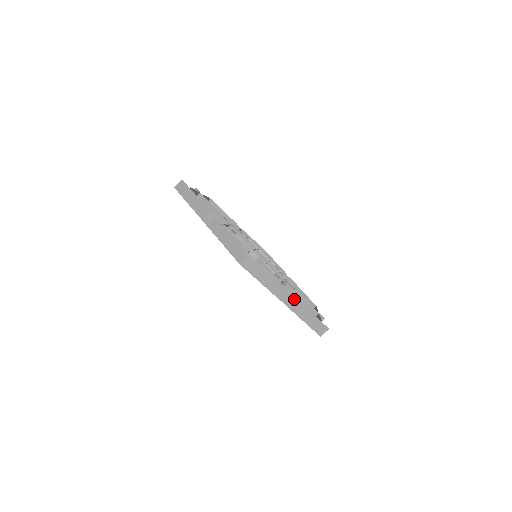
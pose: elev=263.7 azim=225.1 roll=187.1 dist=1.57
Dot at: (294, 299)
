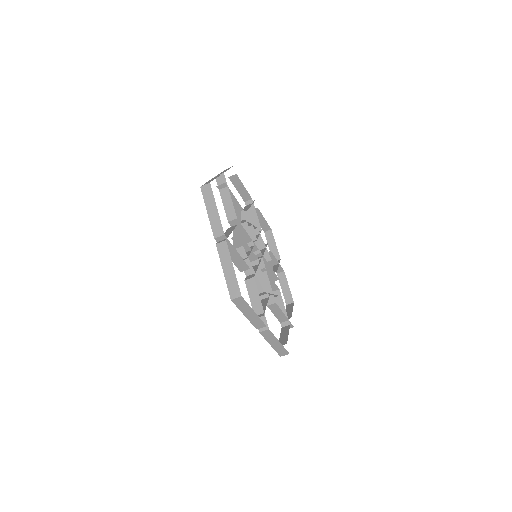
Dot at: (269, 331)
